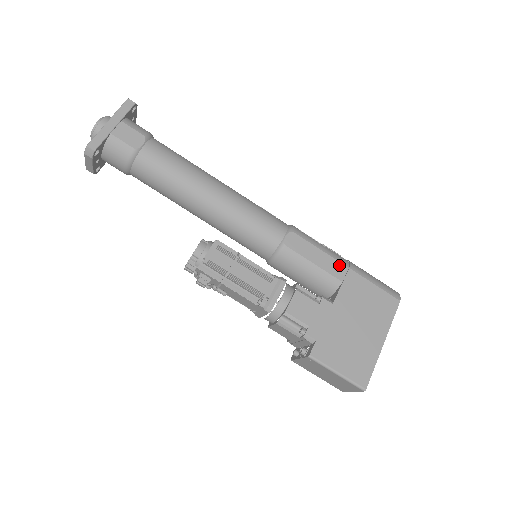
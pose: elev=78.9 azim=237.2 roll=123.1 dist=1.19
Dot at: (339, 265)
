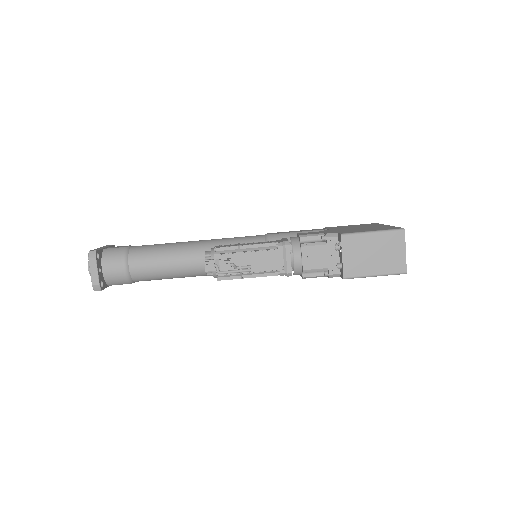
Dot at: (316, 229)
